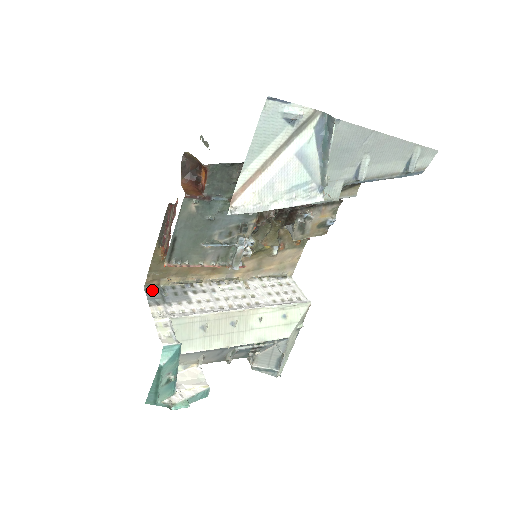
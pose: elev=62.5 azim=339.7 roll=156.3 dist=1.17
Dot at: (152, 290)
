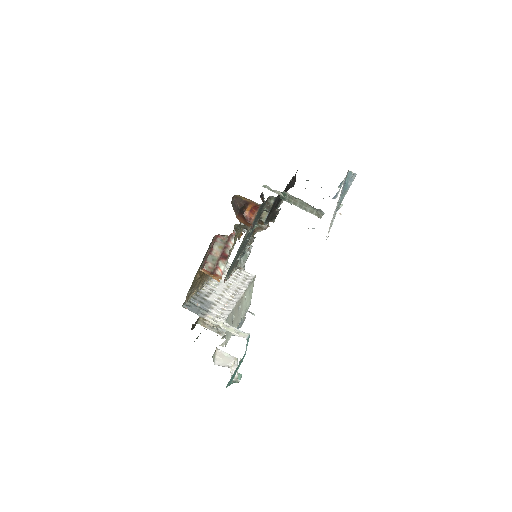
Dot at: (189, 306)
